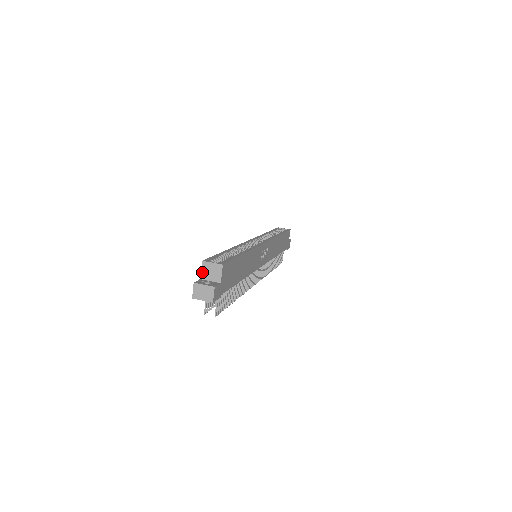
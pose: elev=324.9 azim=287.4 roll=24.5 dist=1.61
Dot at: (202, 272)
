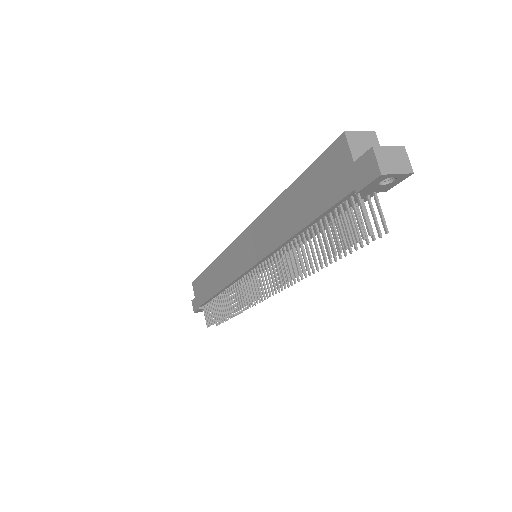
Dot at: (352, 150)
